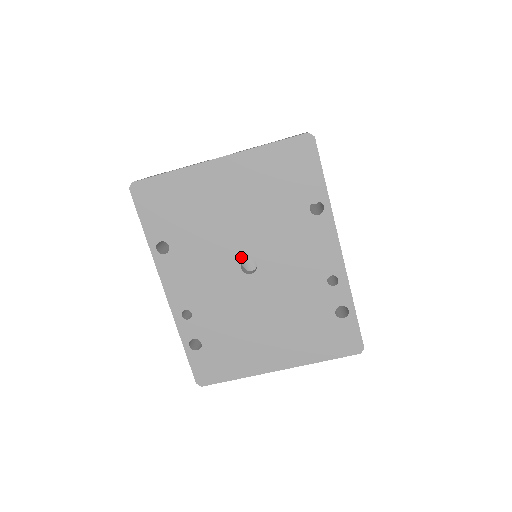
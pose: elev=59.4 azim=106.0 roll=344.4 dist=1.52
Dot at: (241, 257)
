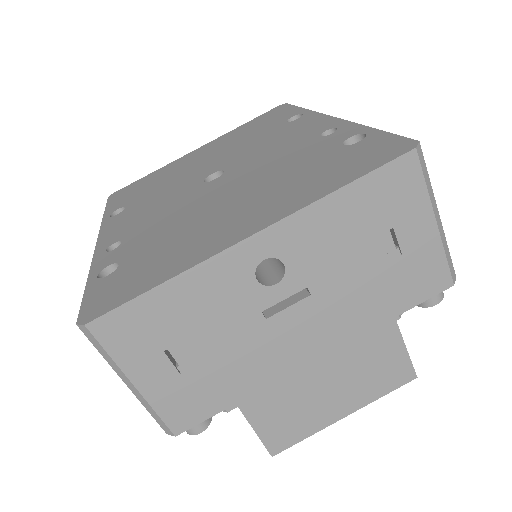
Dot at: (206, 176)
